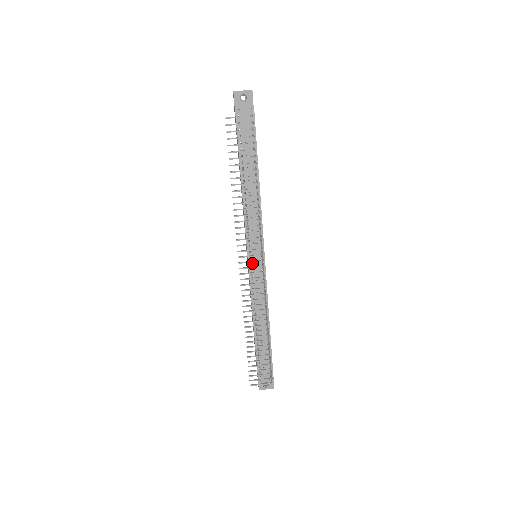
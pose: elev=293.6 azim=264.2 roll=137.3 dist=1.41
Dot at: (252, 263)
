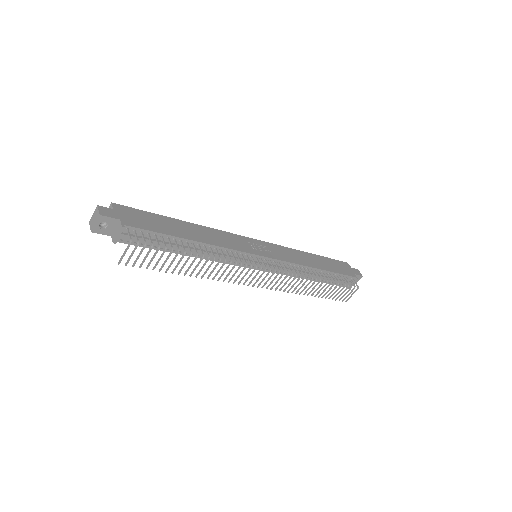
Dot at: occluded
